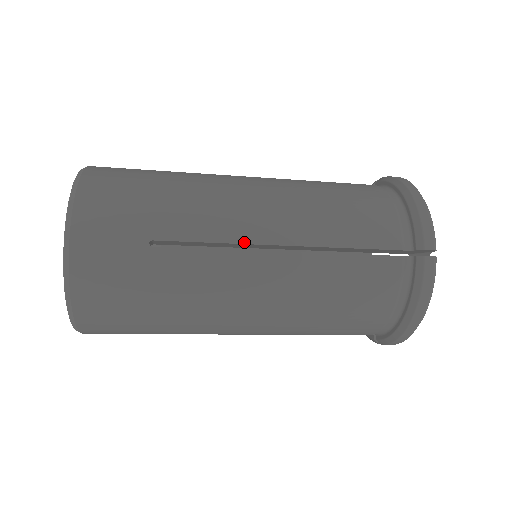
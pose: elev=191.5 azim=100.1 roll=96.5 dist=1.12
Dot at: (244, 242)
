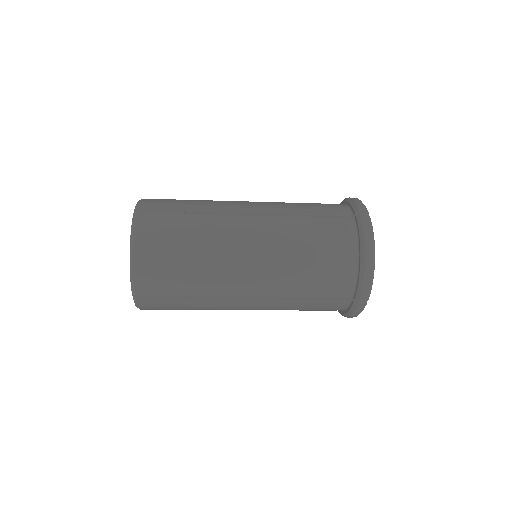
Dot at: (242, 212)
